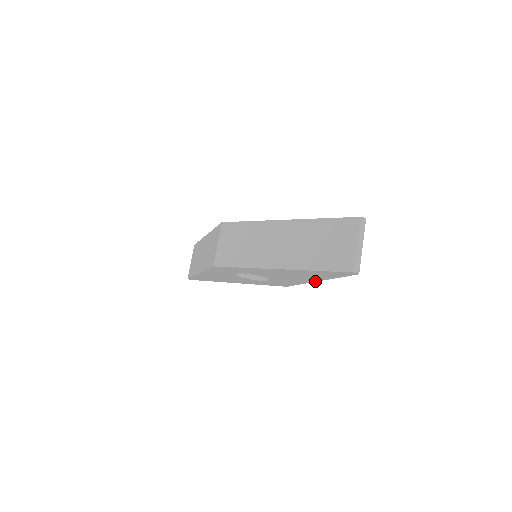
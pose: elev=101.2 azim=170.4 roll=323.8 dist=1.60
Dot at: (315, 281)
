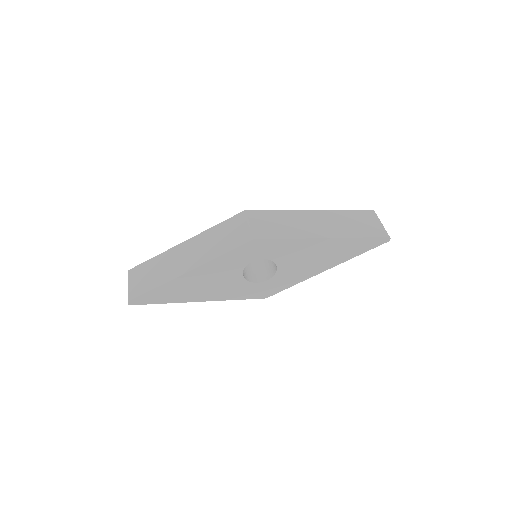
Dot at: (324, 270)
